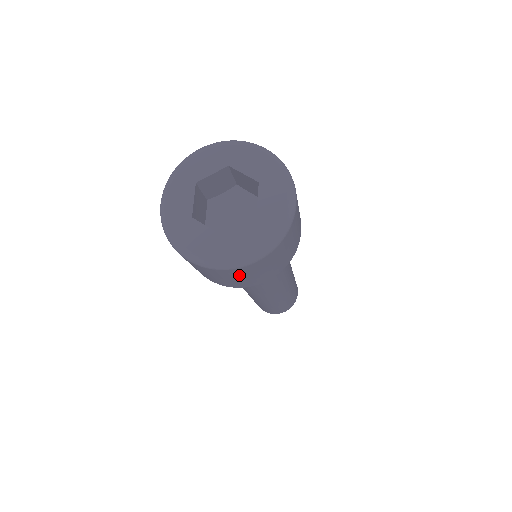
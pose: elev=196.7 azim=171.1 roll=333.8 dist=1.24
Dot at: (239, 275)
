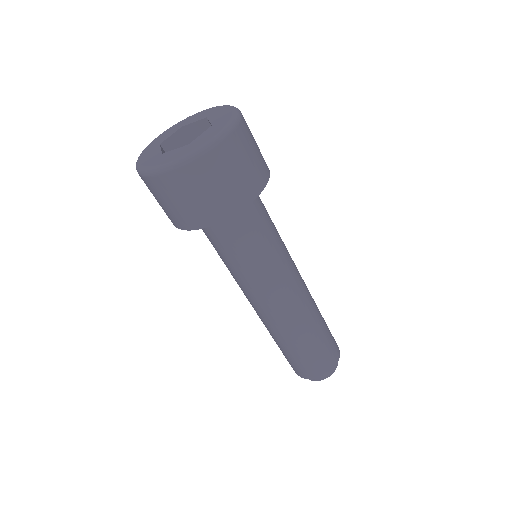
Dot at: (218, 173)
